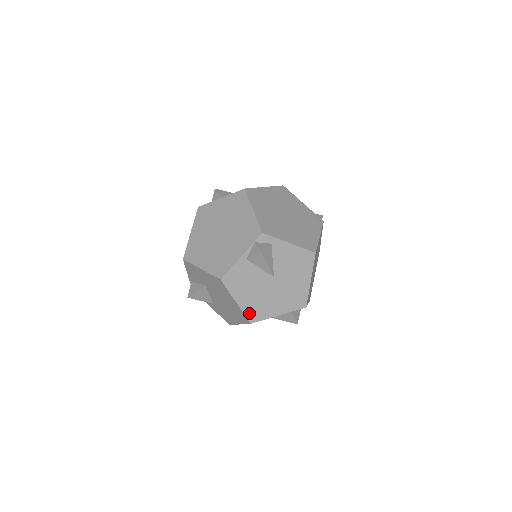
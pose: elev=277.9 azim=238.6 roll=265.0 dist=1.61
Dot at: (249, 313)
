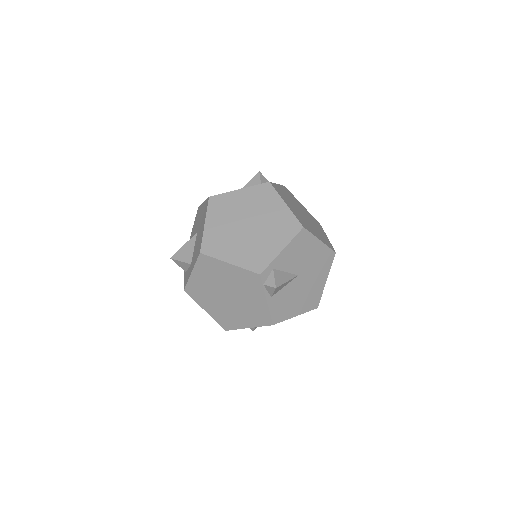
Dot at: (310, 307)
